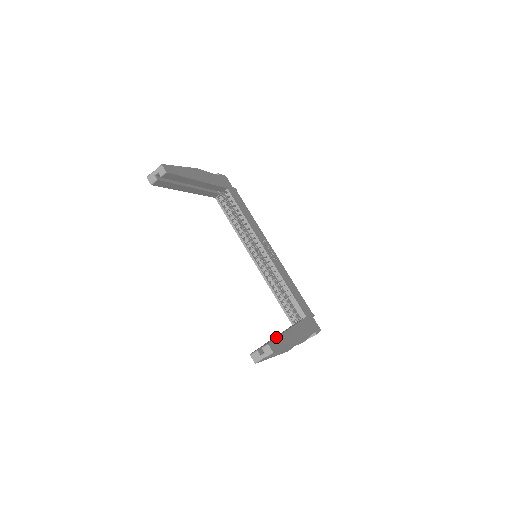
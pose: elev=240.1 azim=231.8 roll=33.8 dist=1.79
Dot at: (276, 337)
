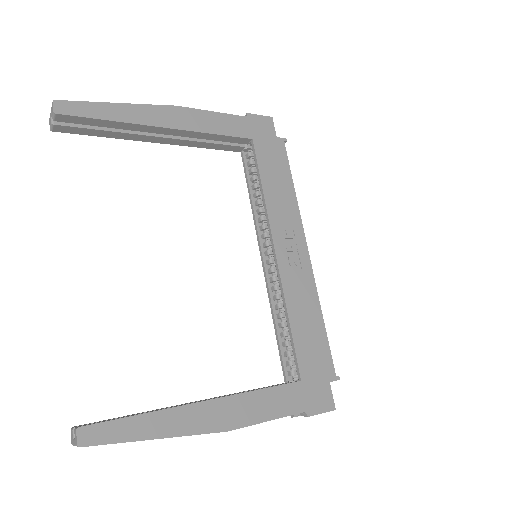
Dot at: occluded
